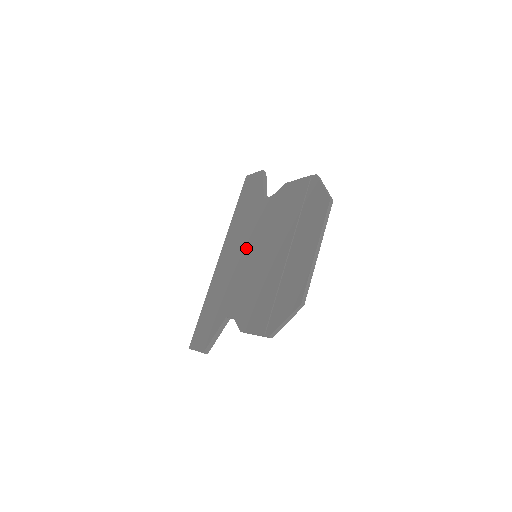
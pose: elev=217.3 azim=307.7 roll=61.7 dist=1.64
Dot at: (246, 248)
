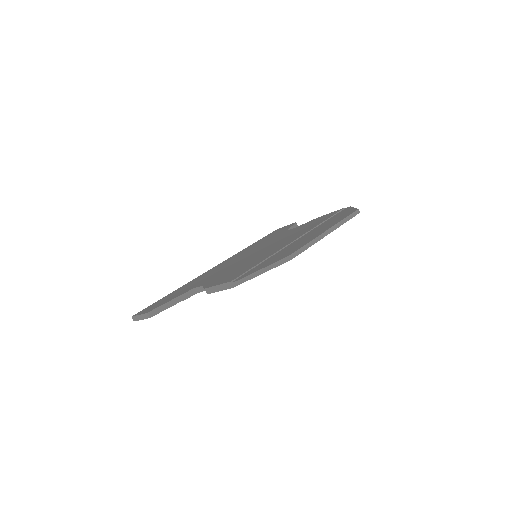
Dot at: (249, 253)
